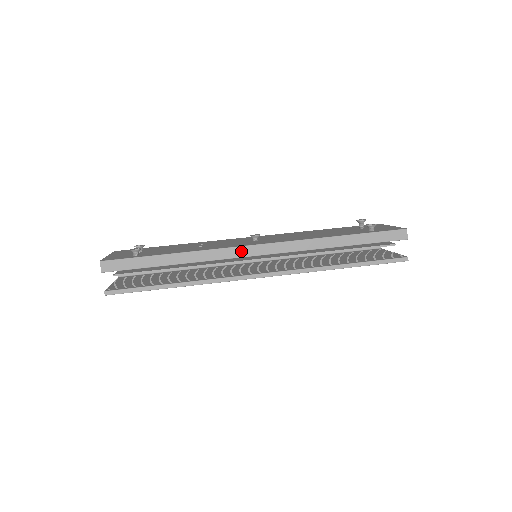
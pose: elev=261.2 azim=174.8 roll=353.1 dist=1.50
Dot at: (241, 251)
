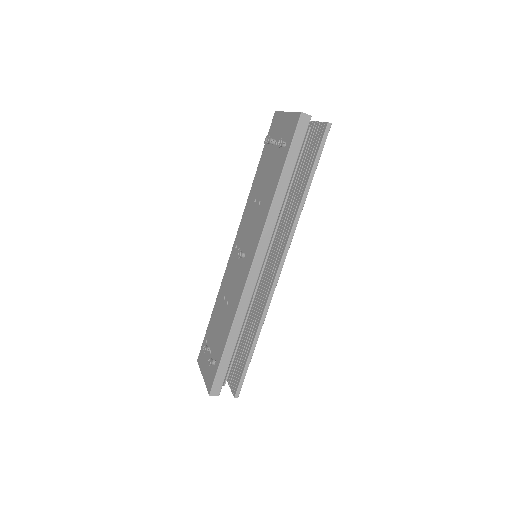
Dot at: (251, 282)
